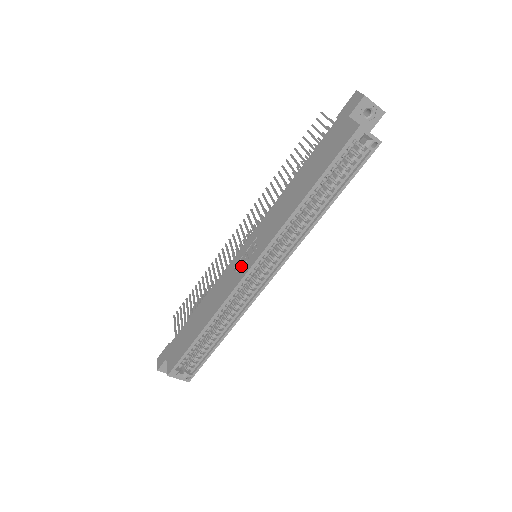
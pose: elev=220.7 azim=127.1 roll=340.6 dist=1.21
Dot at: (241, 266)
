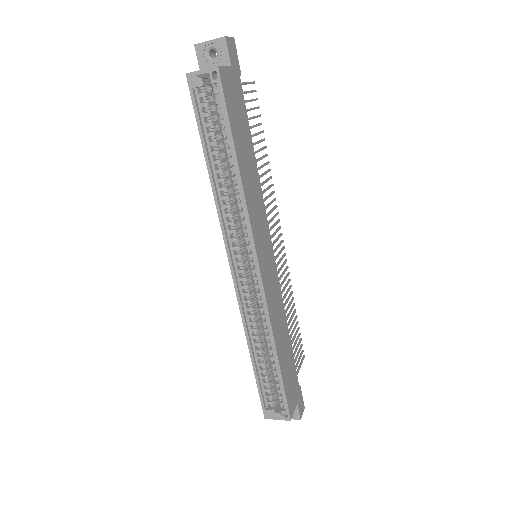
Dot at: occluded
